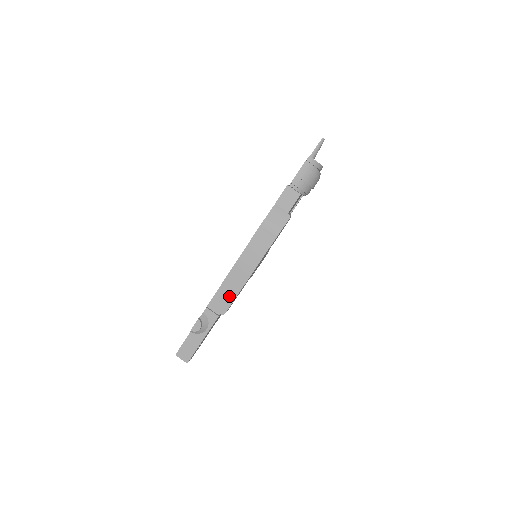
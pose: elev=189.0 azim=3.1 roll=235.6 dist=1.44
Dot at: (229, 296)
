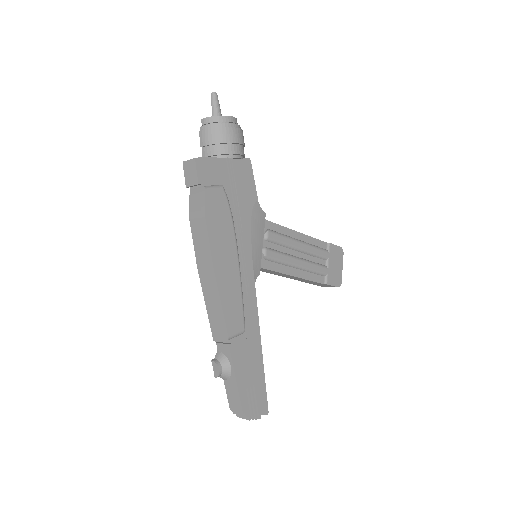
Dot at: (218, 315)
